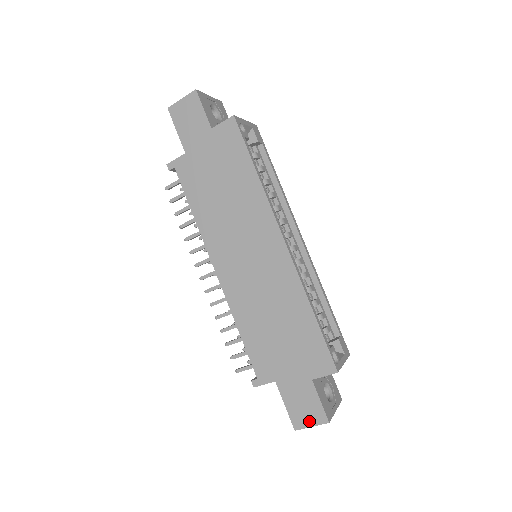
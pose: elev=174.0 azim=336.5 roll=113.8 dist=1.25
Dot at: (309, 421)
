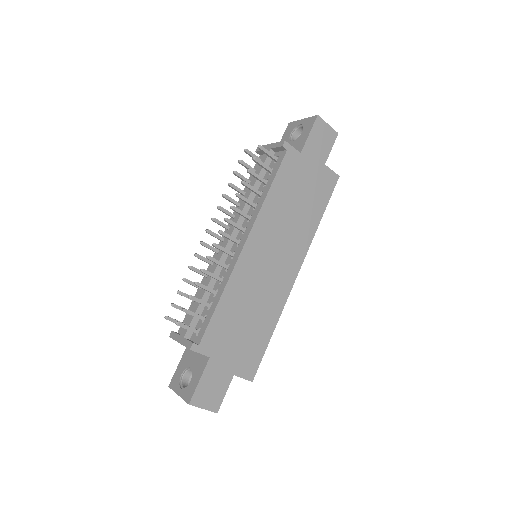
Dot at: (206, 403)
